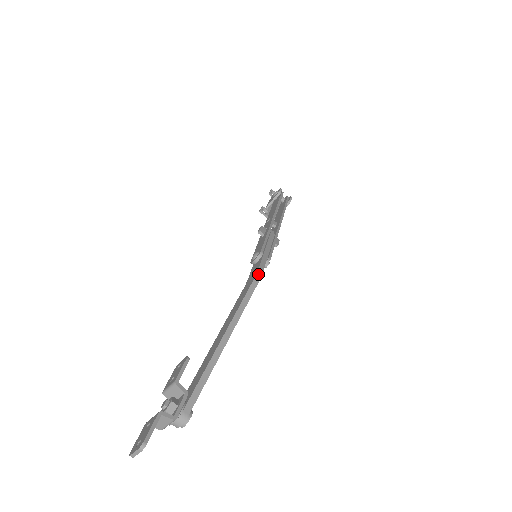
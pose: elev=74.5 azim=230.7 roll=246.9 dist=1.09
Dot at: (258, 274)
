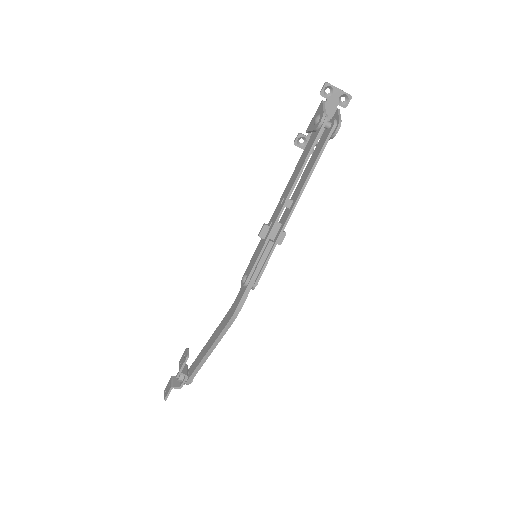
Dot at: (235, 314)
